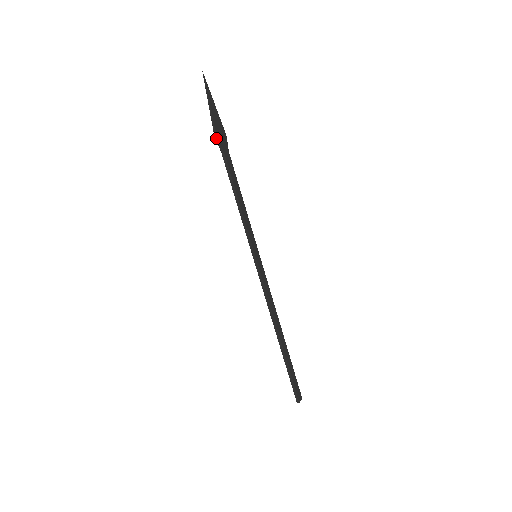
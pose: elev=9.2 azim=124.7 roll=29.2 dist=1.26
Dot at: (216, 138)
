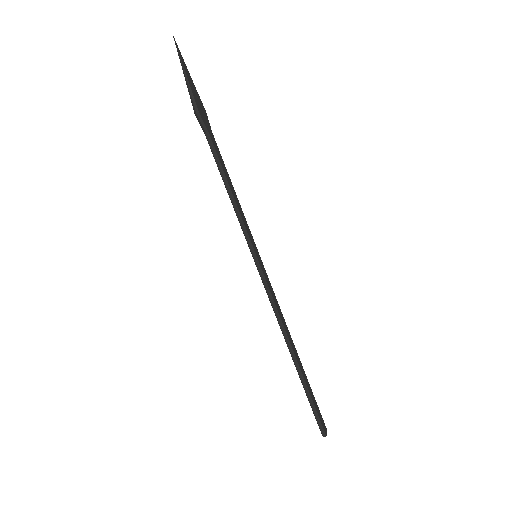
Dot at: (197, 113)
